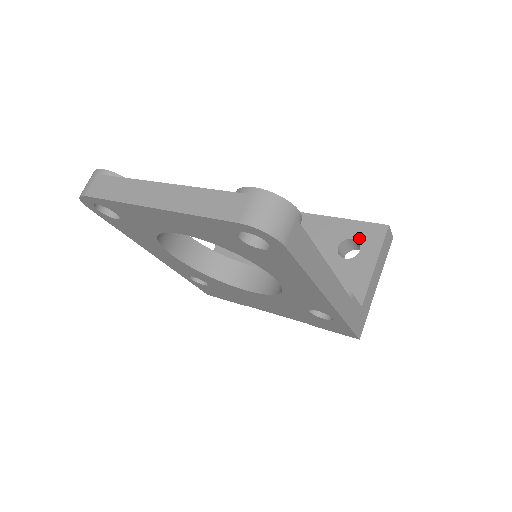
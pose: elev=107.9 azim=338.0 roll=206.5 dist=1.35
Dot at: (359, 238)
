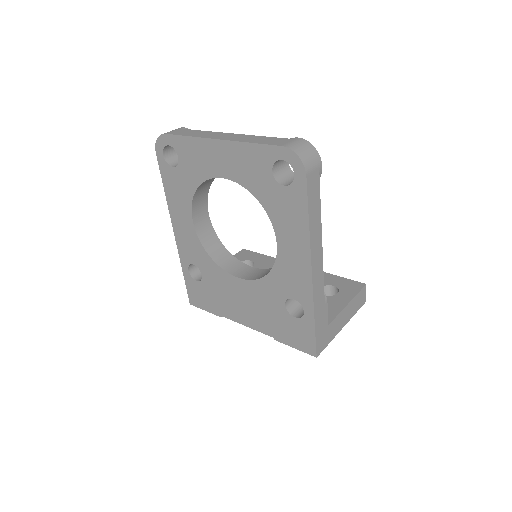
Dot at: (339, 286)
